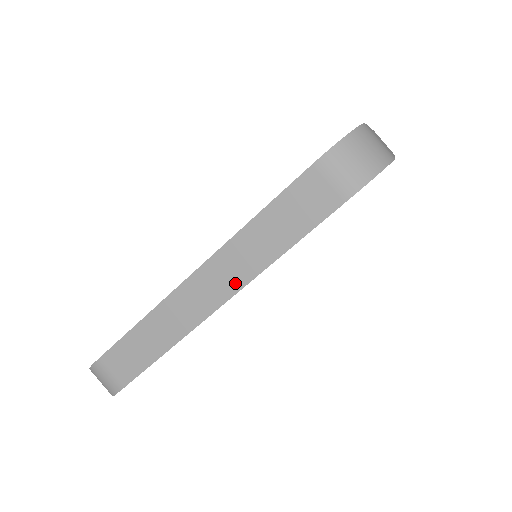
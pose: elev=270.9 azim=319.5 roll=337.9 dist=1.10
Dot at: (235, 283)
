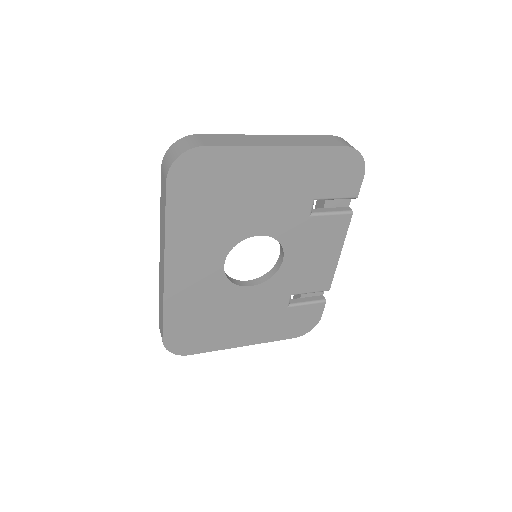
Dot at: (163, 252)
